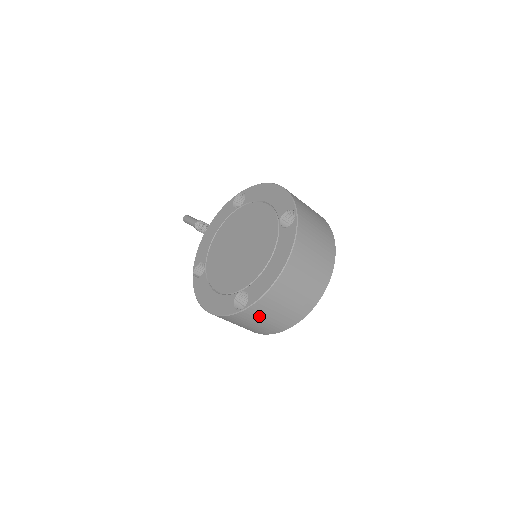
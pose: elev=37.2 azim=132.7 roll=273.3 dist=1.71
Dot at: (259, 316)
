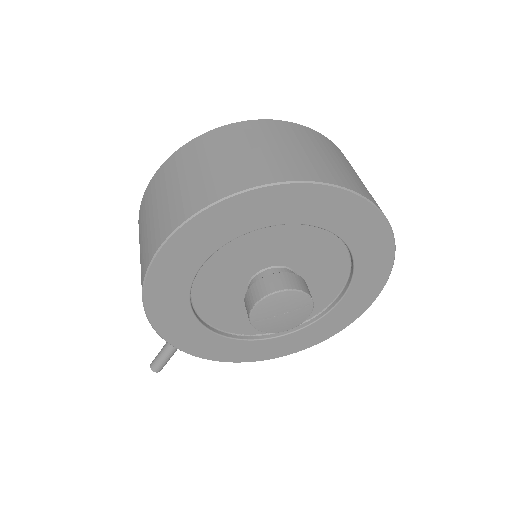
Dot at: (237, 142)
